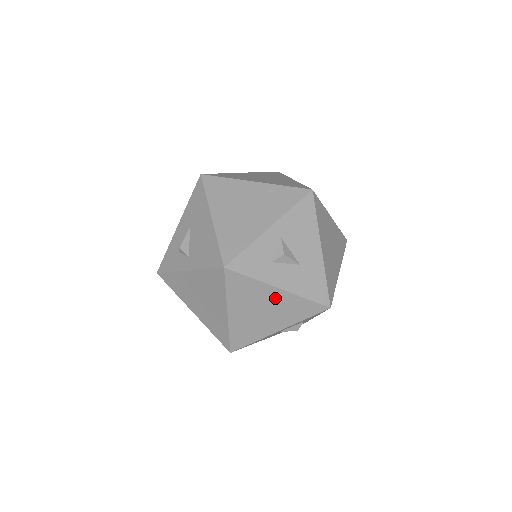
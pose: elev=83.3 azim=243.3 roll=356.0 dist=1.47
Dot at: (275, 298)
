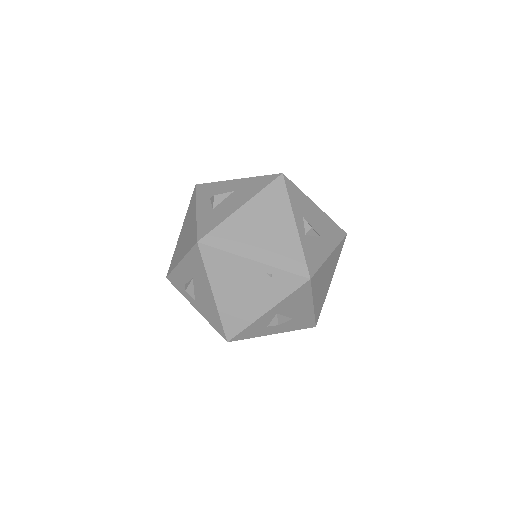
Dot at: occluded
